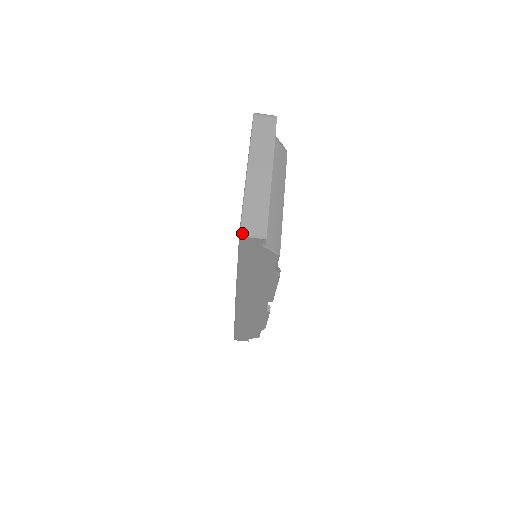
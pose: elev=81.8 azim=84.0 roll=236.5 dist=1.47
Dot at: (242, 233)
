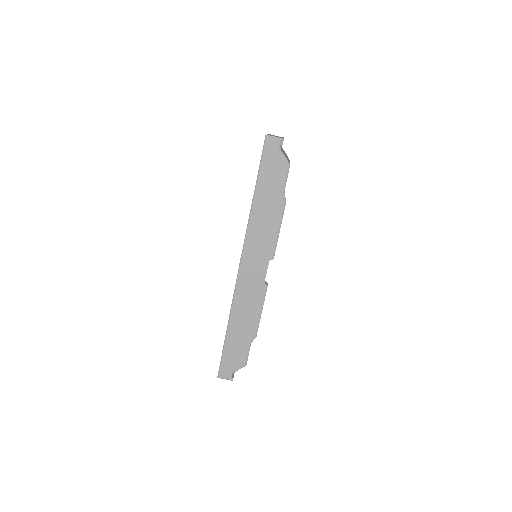
Dot at: (268, 135)
